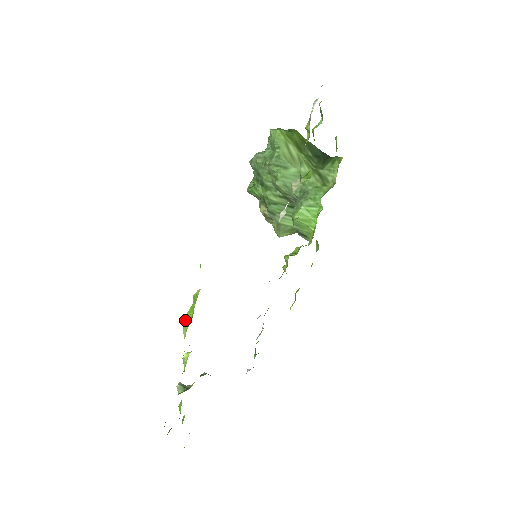
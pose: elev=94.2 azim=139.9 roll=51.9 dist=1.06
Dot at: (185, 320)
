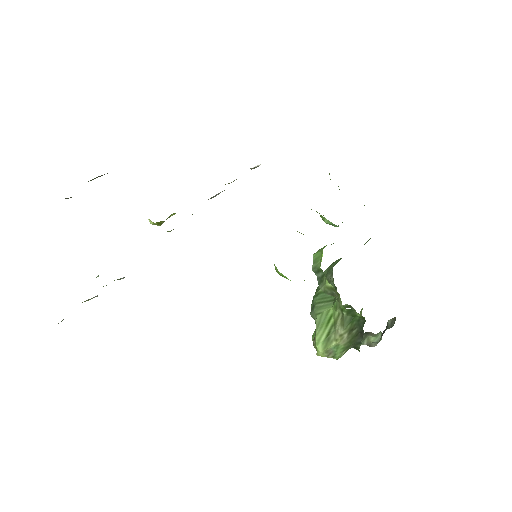
Dot at: occluded
